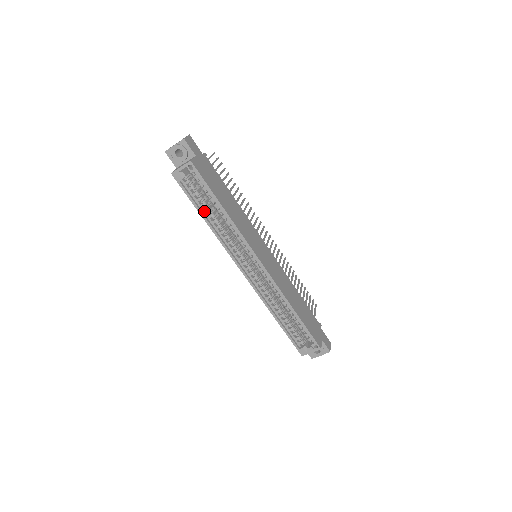
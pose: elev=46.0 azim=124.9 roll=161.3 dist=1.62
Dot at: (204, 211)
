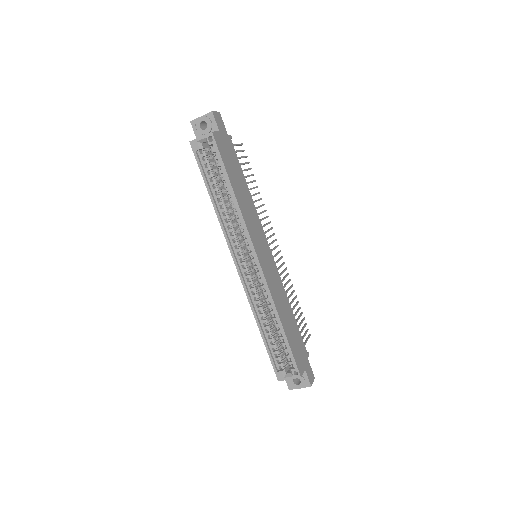
Dot at: (213, 190)
